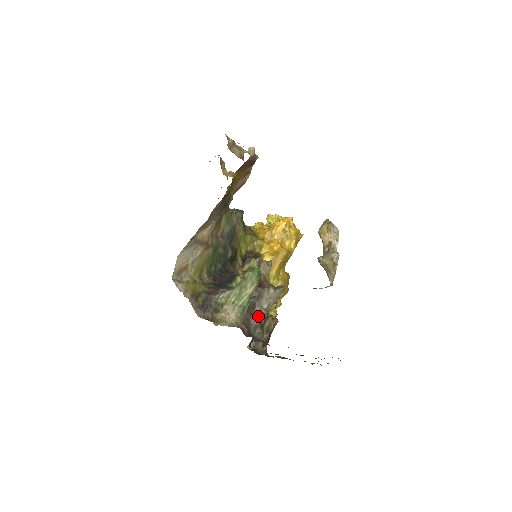
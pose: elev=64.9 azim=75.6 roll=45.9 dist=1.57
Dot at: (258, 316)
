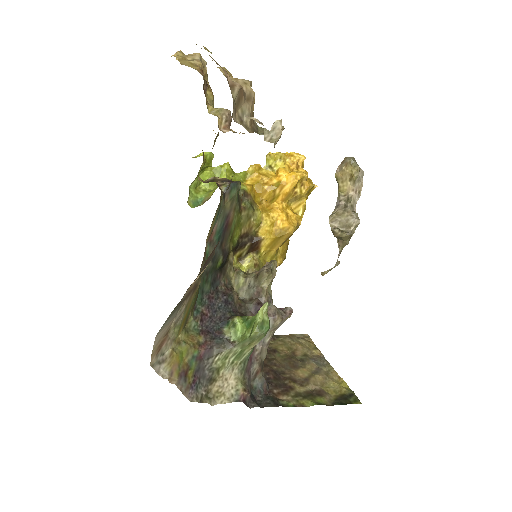
Dot at: (259, 358)
